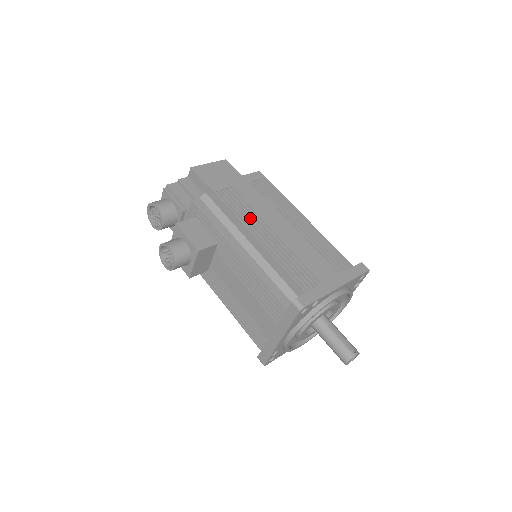
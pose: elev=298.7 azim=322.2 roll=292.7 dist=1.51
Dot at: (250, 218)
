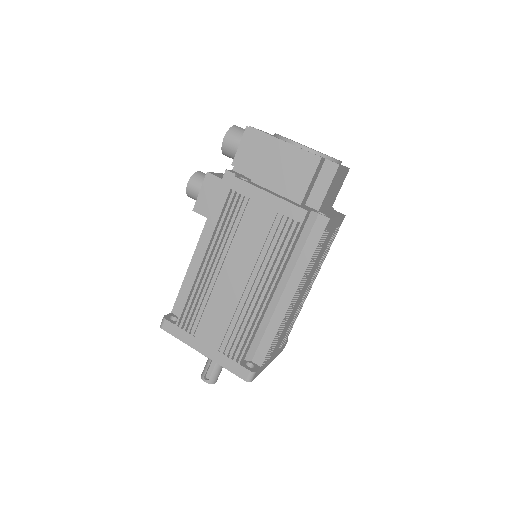
Dot at: (224, 240)
